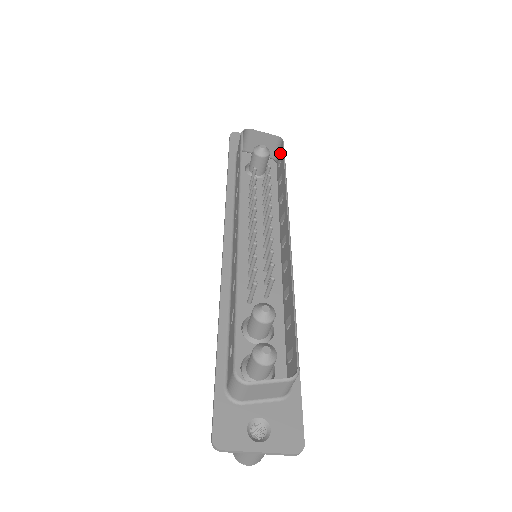
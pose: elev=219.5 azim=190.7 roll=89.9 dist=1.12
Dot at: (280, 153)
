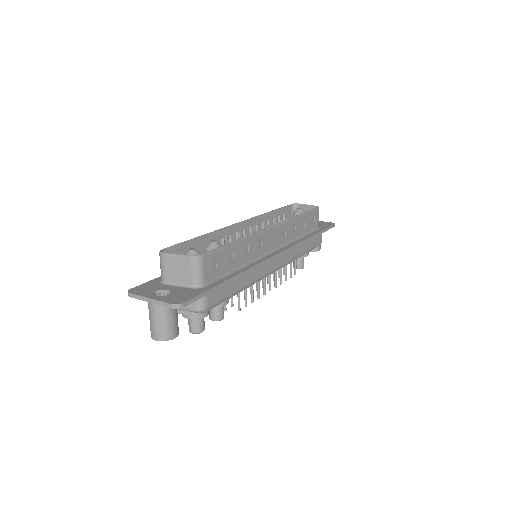
Dot at: (315, 216)
